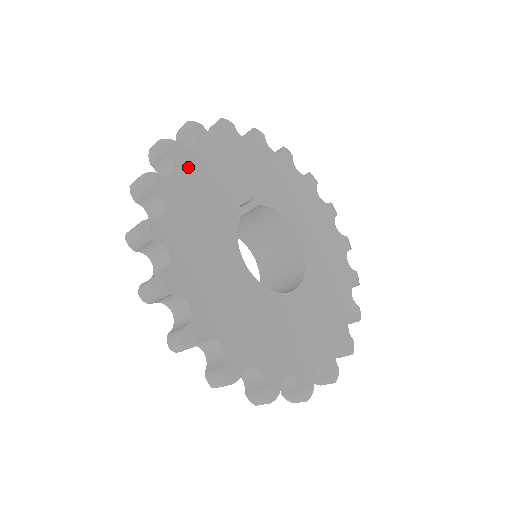
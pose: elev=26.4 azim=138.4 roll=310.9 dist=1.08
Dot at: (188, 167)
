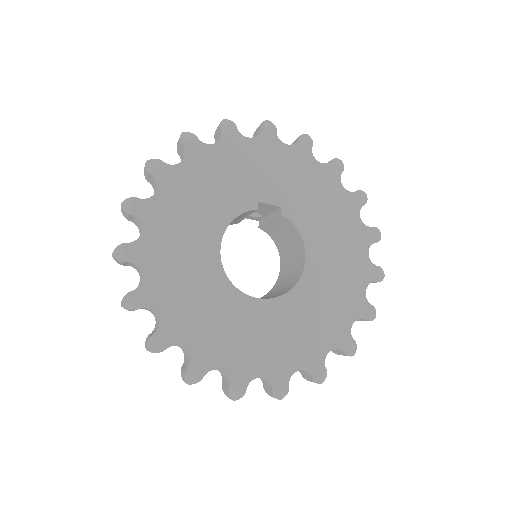
Dot at: (231, 148)
